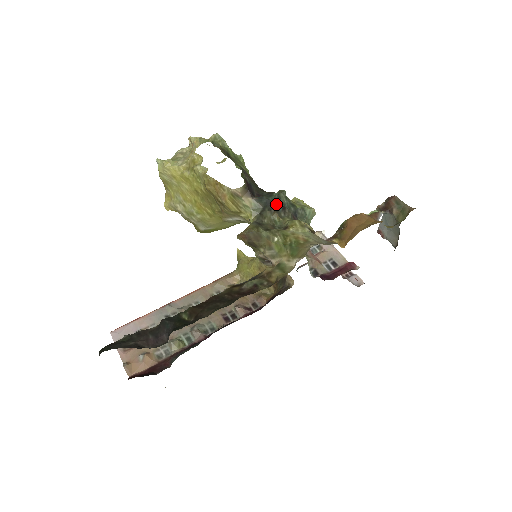
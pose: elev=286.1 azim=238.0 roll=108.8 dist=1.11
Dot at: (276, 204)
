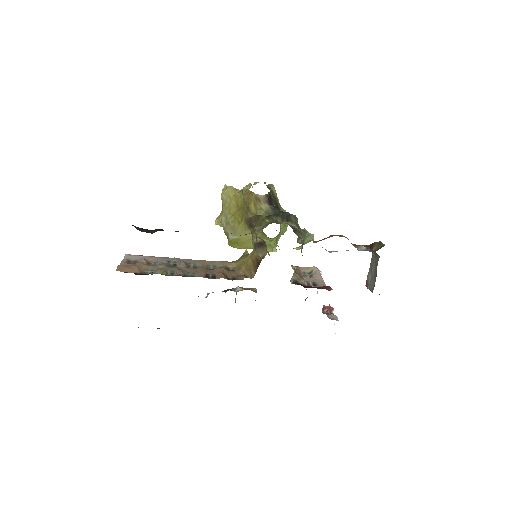
Dot at: (284, 216)
